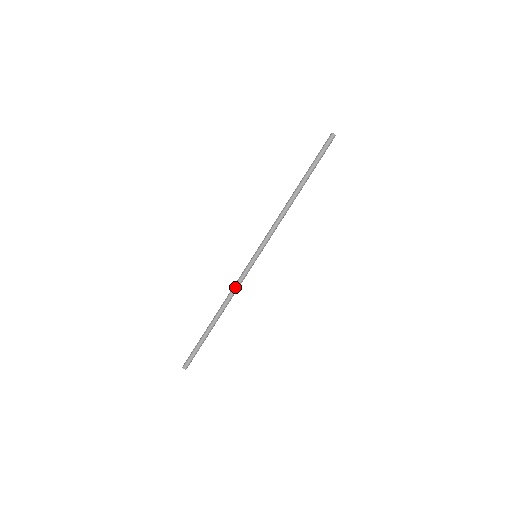
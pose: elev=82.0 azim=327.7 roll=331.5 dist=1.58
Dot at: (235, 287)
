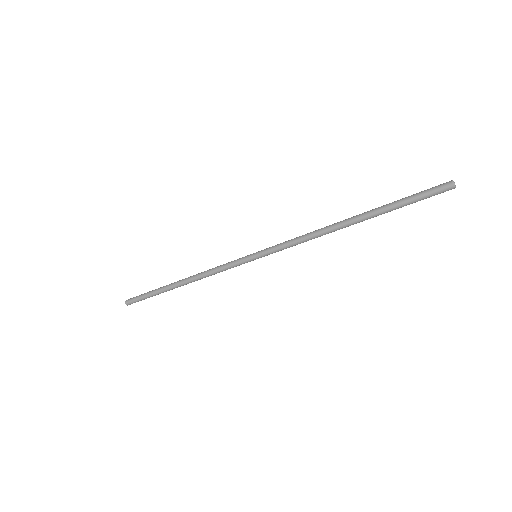
Dot at: occluded
